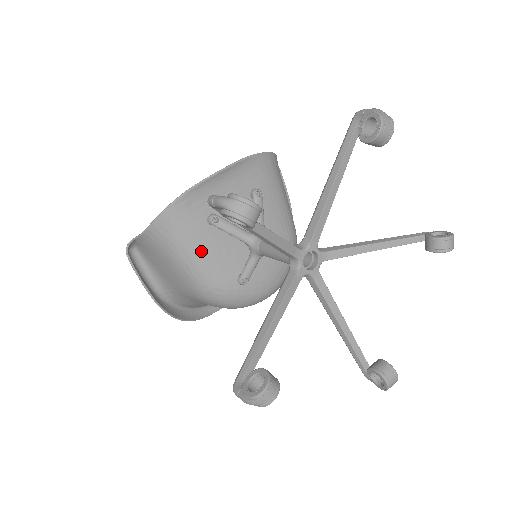
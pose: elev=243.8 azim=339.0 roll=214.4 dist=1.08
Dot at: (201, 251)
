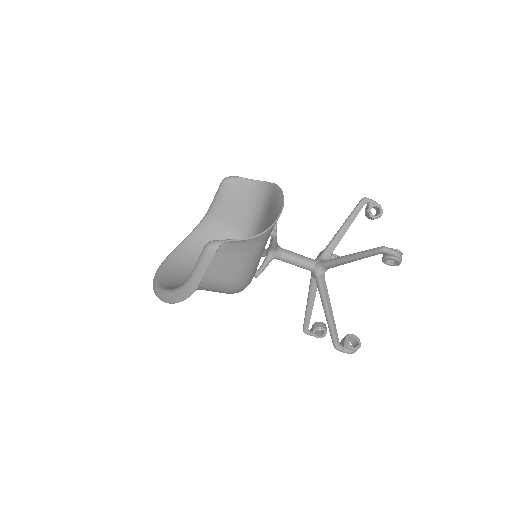
Dot at: occluded
